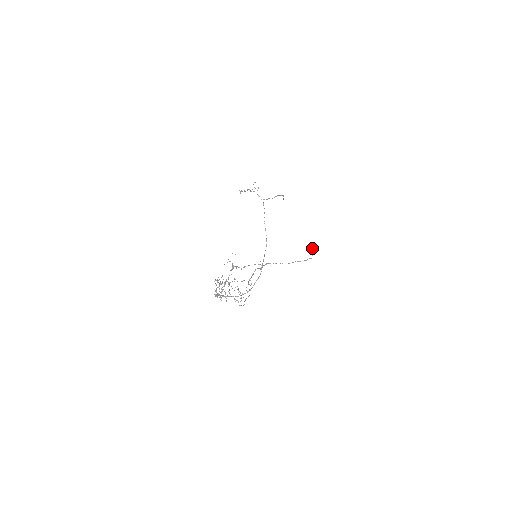
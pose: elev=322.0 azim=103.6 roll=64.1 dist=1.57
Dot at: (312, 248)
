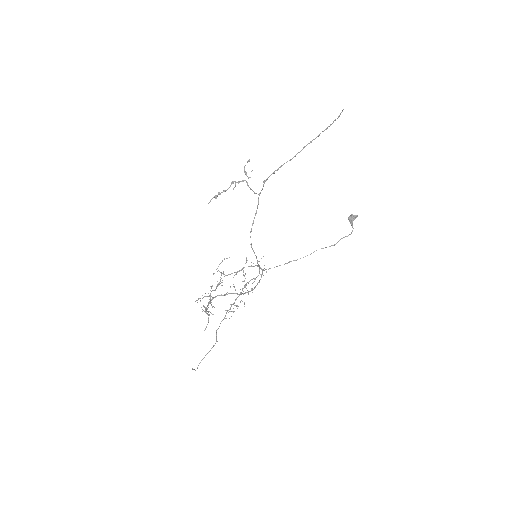
Dot at: (351, 220)
